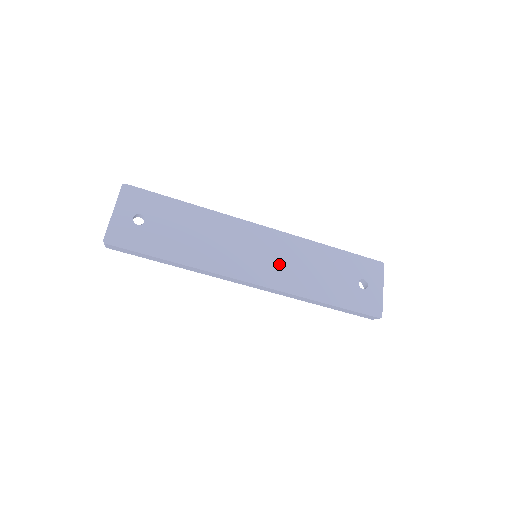
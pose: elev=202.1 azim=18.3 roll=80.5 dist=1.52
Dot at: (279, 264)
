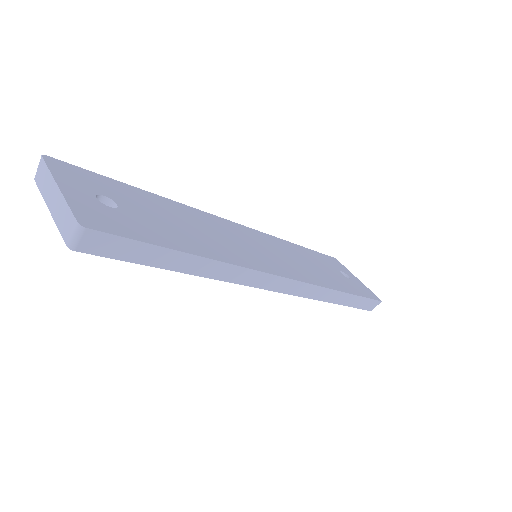
Dot at: (285, 259)
